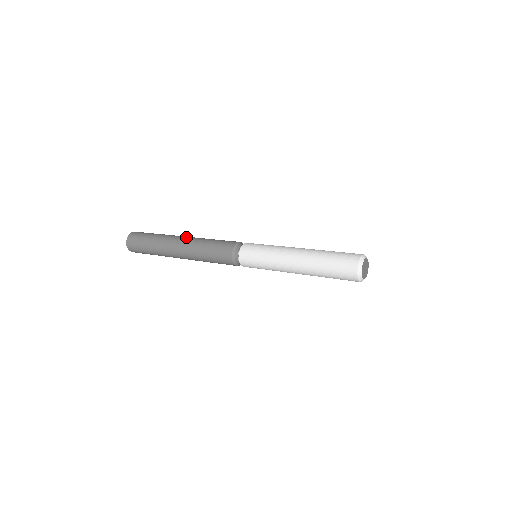
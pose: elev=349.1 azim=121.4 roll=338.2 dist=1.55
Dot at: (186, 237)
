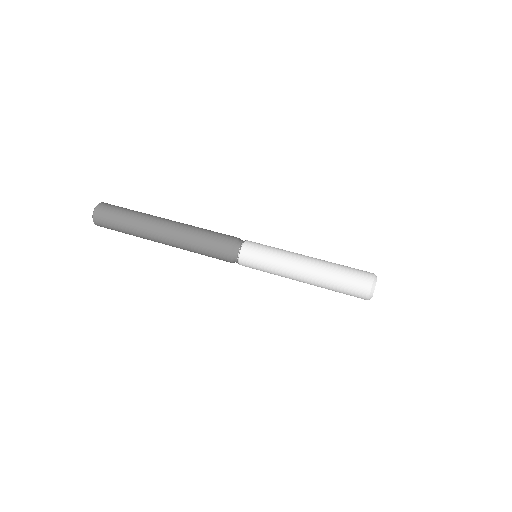
Dot at: (166, 234)
